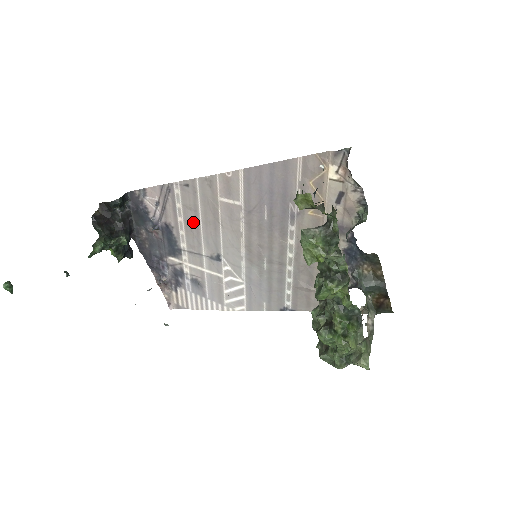
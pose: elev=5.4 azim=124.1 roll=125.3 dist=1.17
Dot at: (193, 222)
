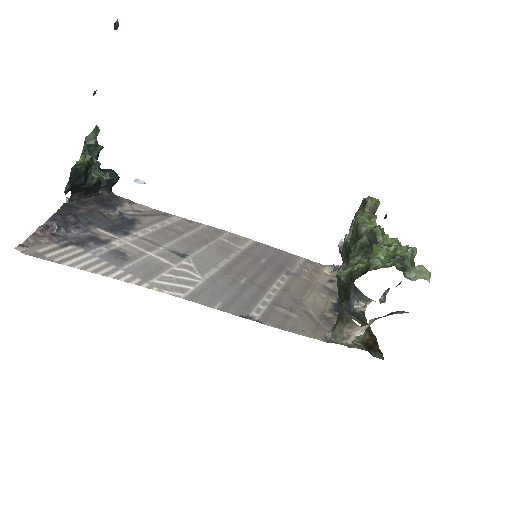
Dot at: (174, 232)
